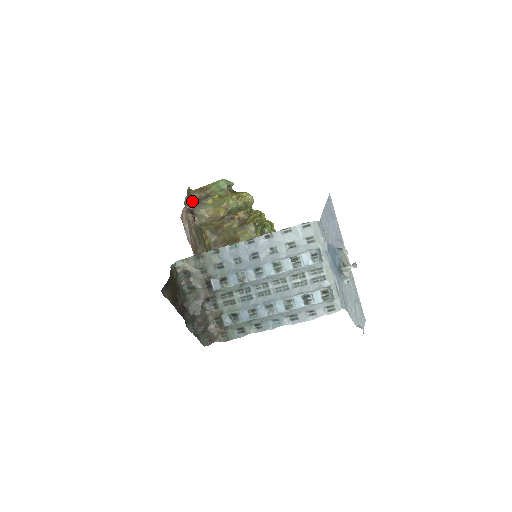
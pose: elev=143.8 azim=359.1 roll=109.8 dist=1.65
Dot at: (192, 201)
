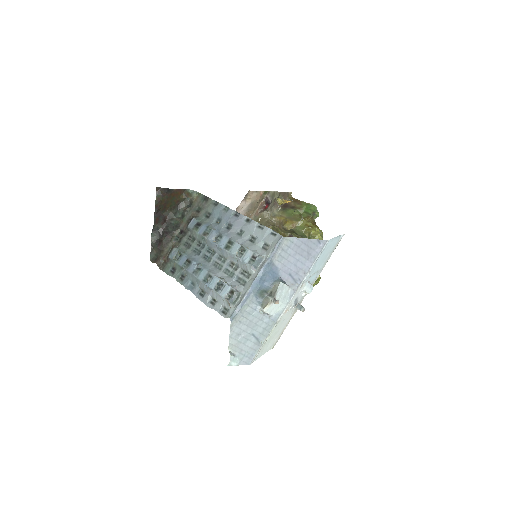
Dot at: occluded
